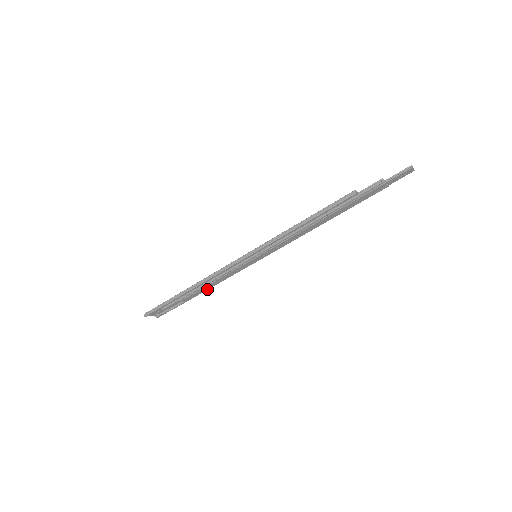
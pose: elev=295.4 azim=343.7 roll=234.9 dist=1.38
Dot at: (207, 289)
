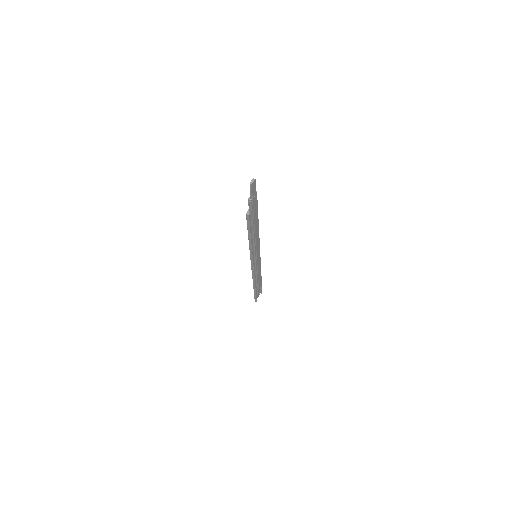
Dot at: occluded
